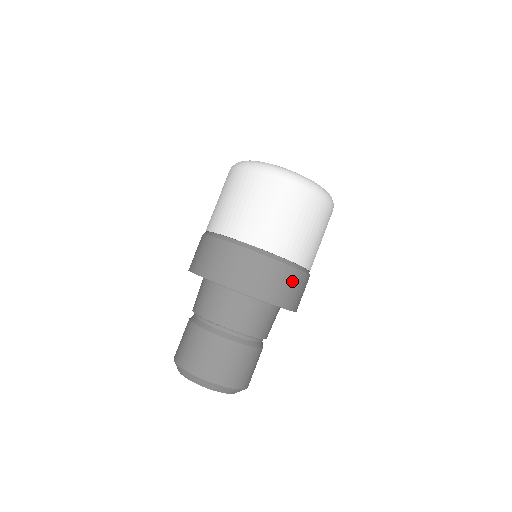
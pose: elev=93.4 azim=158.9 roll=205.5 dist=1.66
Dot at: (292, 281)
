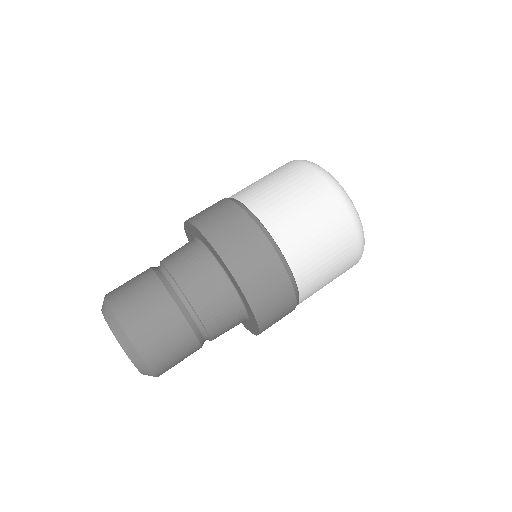
Dot at: (282, 298)
